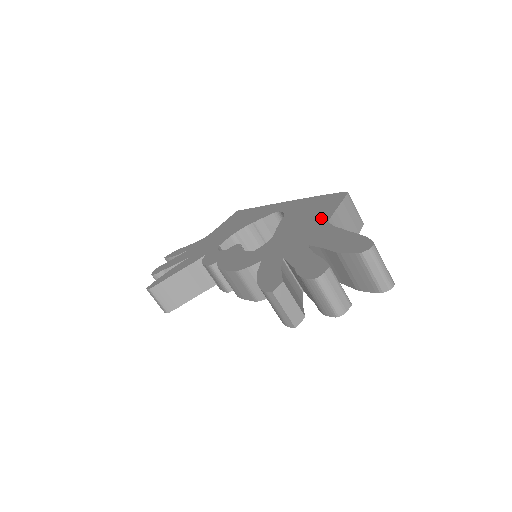
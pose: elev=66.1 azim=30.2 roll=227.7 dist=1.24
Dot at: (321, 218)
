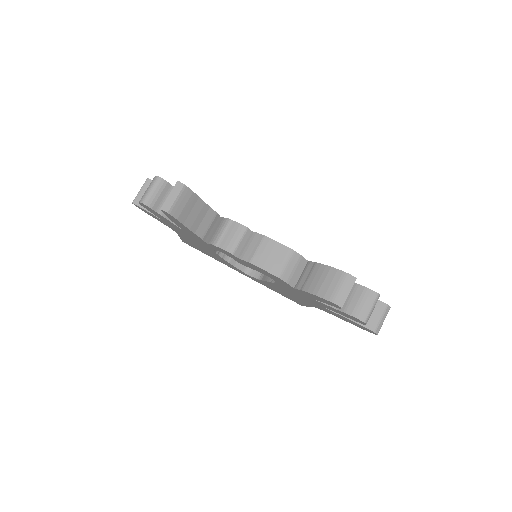
Dot at: occluded
